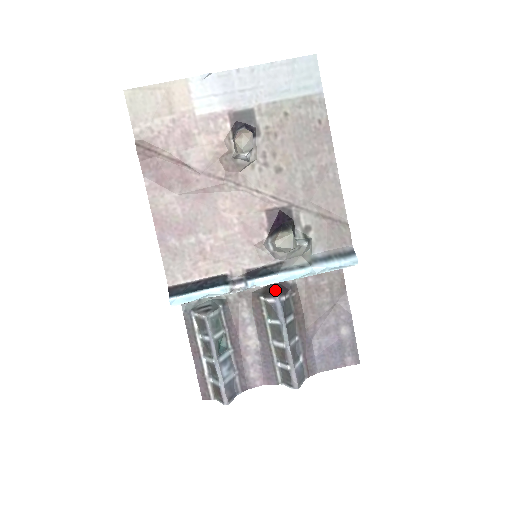
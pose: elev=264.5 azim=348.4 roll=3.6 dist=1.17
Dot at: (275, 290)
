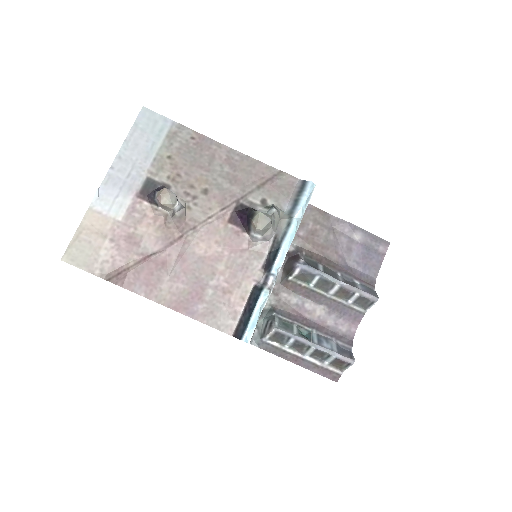
Dot at: (291, 263)
